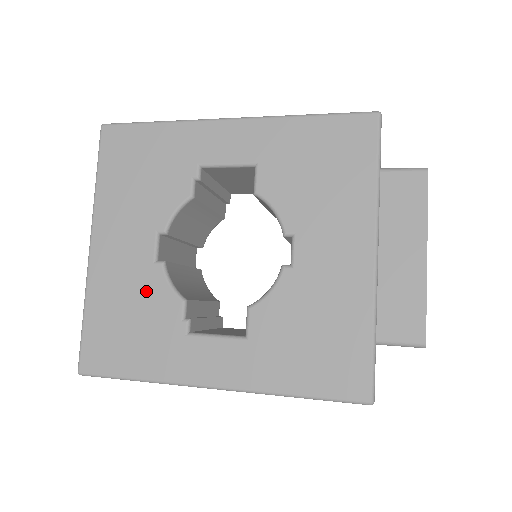
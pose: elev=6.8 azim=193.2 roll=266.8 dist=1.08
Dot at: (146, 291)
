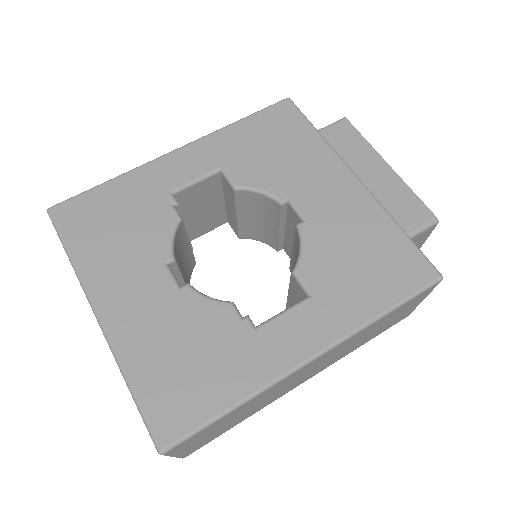
Dot at: (187, 318)
